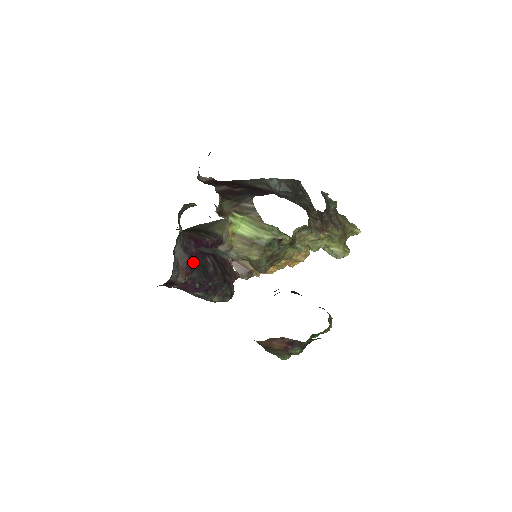
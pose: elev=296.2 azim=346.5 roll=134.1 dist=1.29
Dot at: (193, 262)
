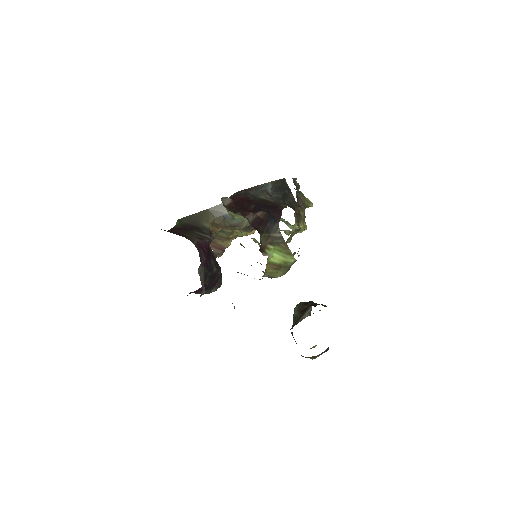
Dot at: (206, 271)
